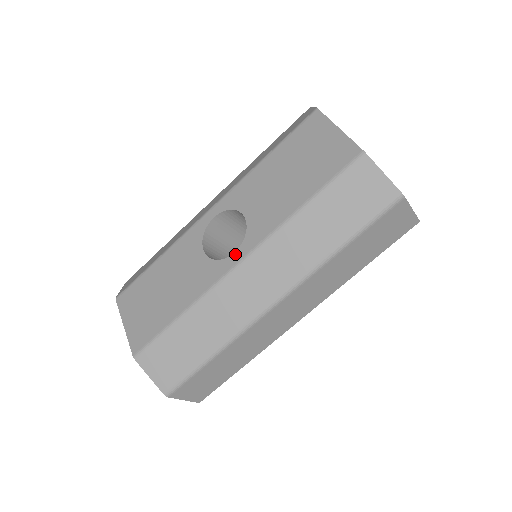
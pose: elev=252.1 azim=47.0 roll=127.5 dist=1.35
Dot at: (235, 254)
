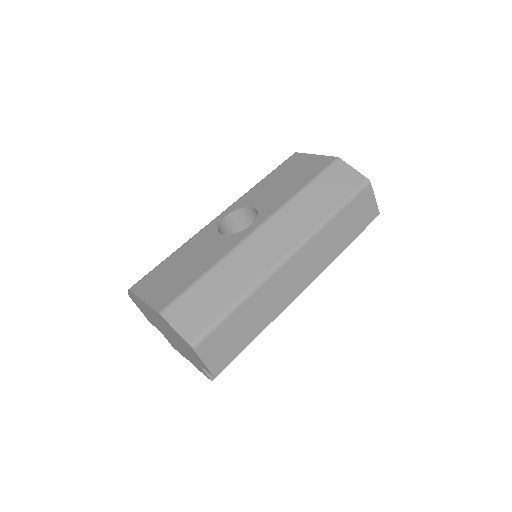
Dot at: (252, 225)
